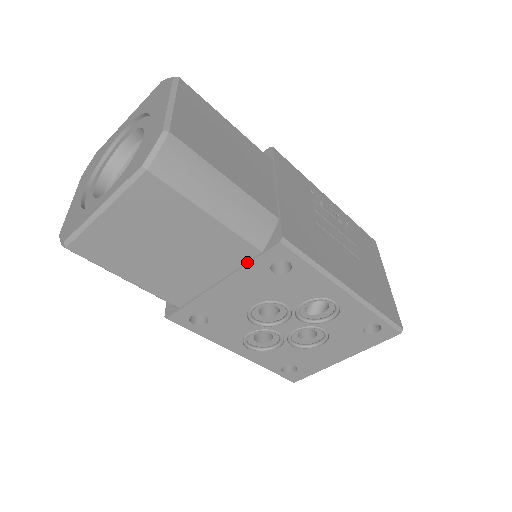
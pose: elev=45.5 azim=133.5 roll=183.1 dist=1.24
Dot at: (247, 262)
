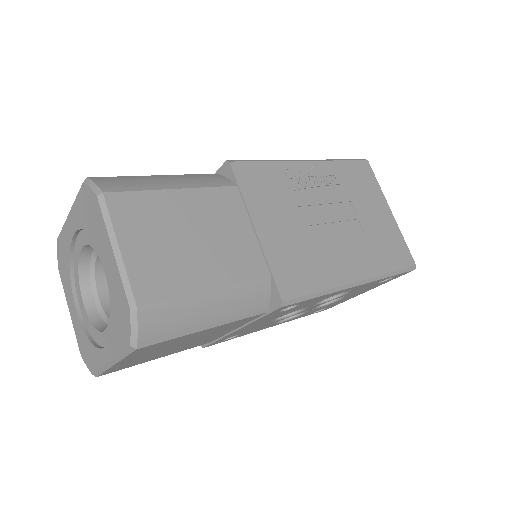
Dot at: (256, 318)
